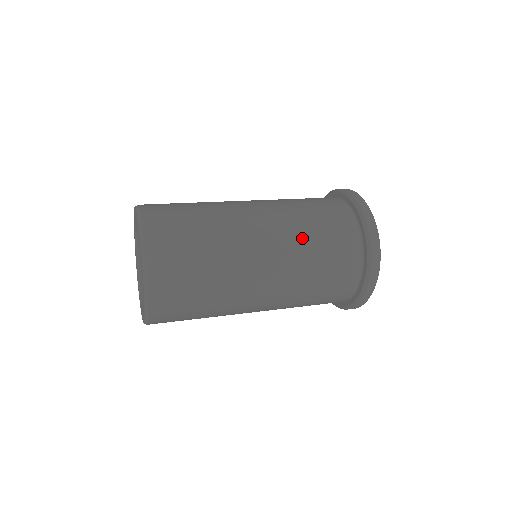
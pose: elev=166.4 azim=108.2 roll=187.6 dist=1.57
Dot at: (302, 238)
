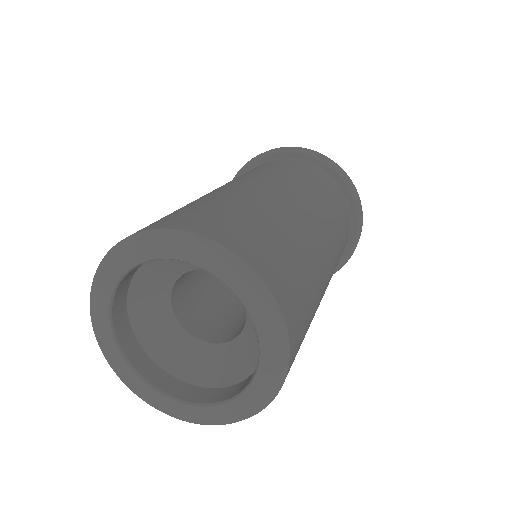
Dot at: (334, 222)
